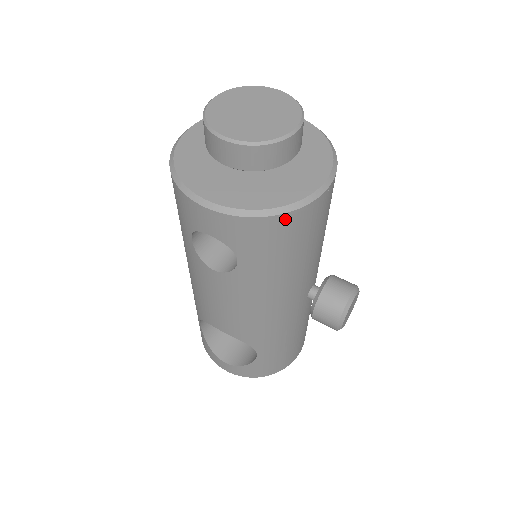
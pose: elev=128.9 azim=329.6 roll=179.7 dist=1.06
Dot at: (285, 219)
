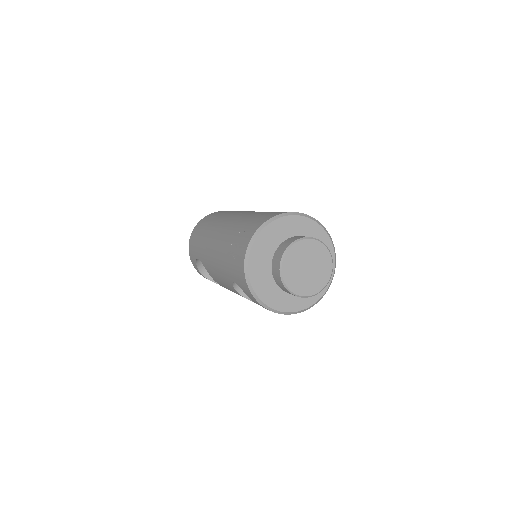
Dot at: occluded
